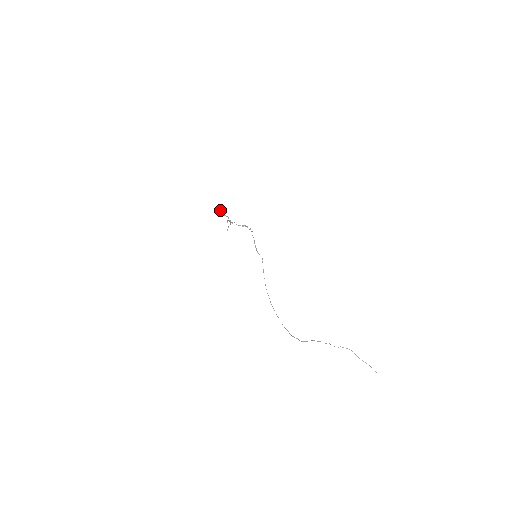
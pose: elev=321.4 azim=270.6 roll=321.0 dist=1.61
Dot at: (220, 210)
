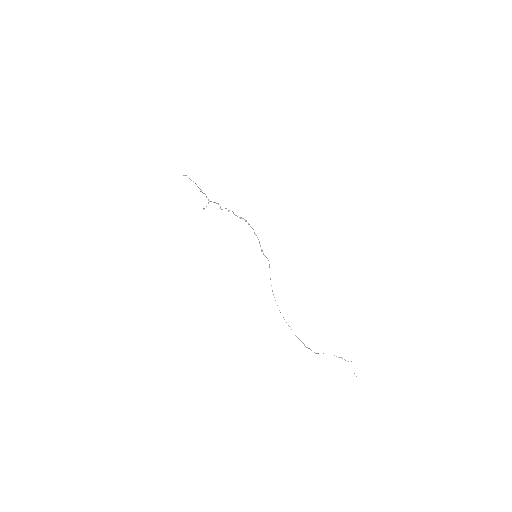
Dot at: occluded
